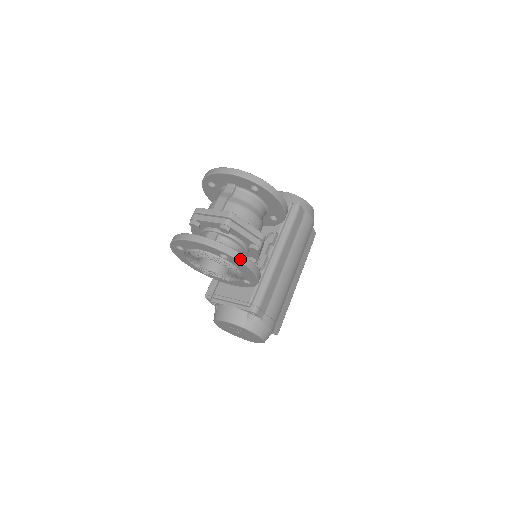
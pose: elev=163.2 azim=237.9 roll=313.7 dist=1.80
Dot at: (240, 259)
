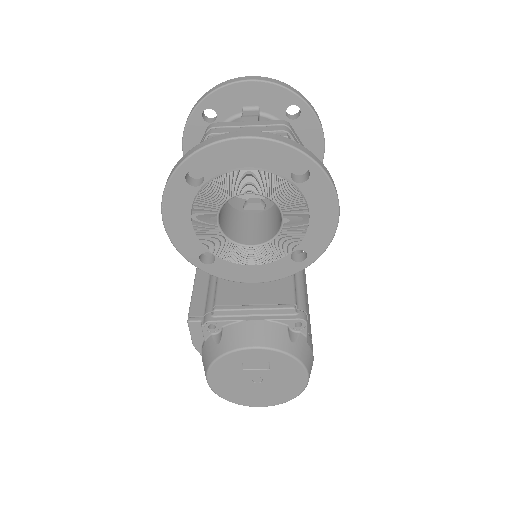
Dot at: (330, 178)
